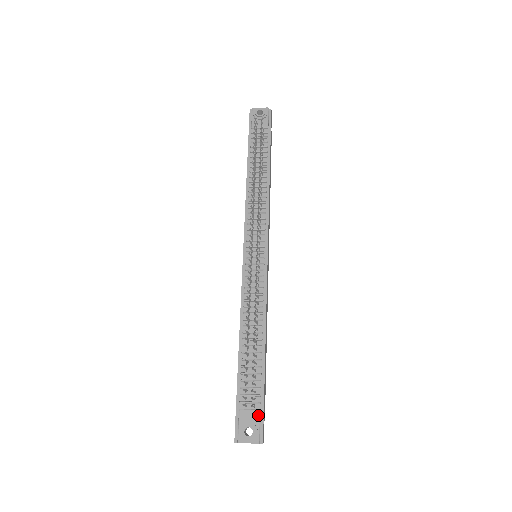
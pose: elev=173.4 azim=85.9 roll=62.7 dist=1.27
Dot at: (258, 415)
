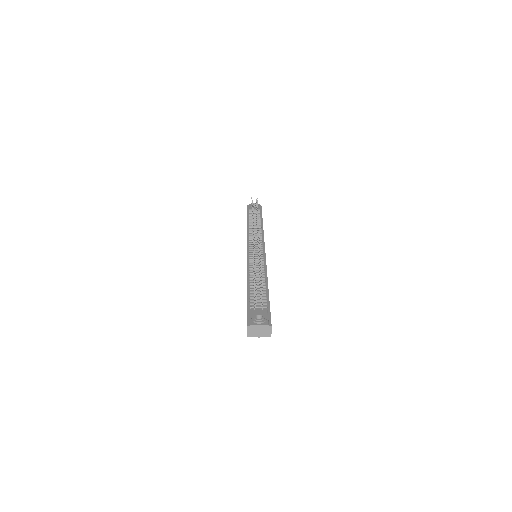
Dot at: (266, 312)
